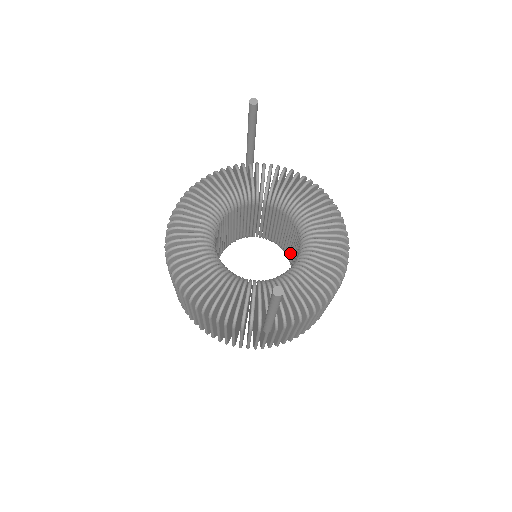
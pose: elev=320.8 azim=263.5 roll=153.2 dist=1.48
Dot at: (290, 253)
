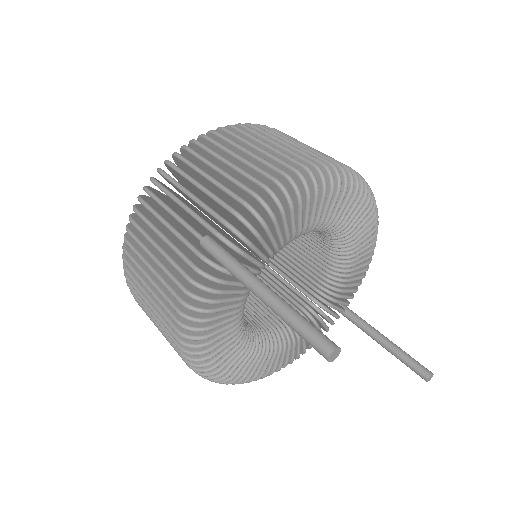
Dot at: occluded
